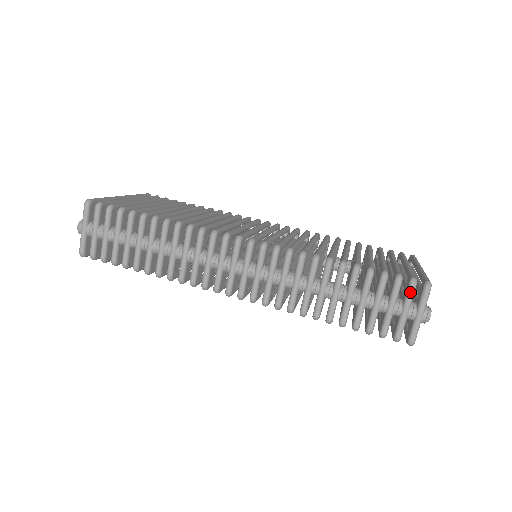
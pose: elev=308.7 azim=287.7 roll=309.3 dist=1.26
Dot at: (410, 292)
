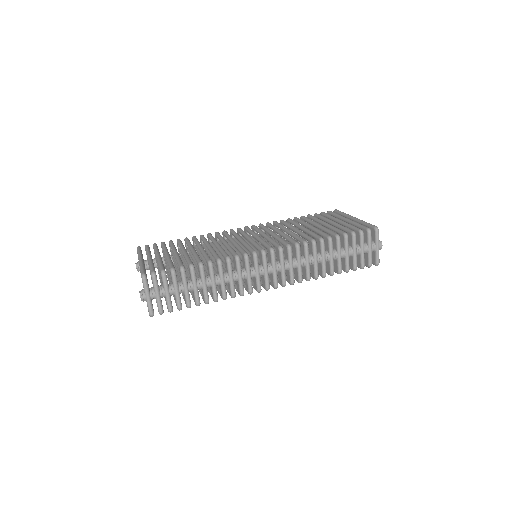
Dot at: (370, 237)
